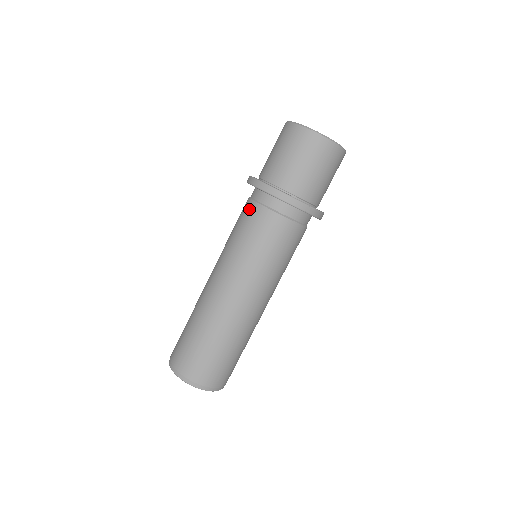
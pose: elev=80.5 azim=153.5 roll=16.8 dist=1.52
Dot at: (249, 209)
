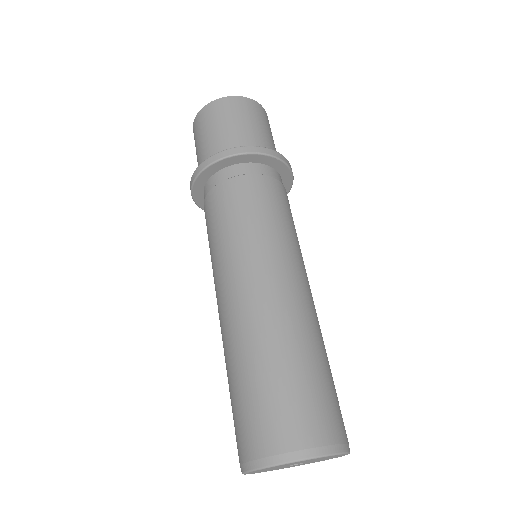
Dot at: (205, 211)
